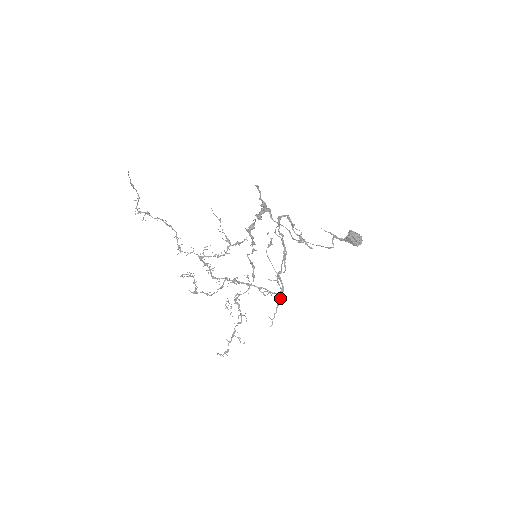
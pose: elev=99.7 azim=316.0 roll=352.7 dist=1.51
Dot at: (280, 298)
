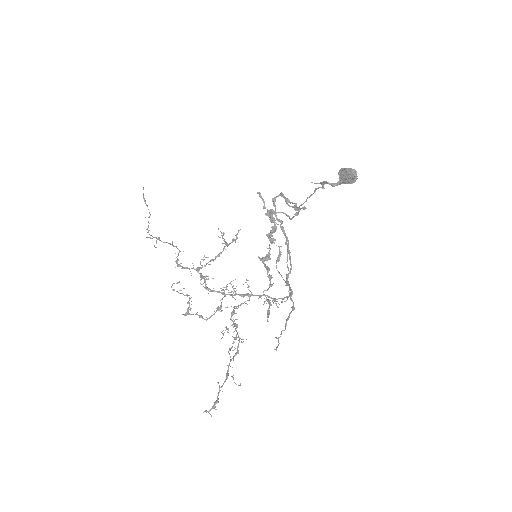
Dot at: occluded
